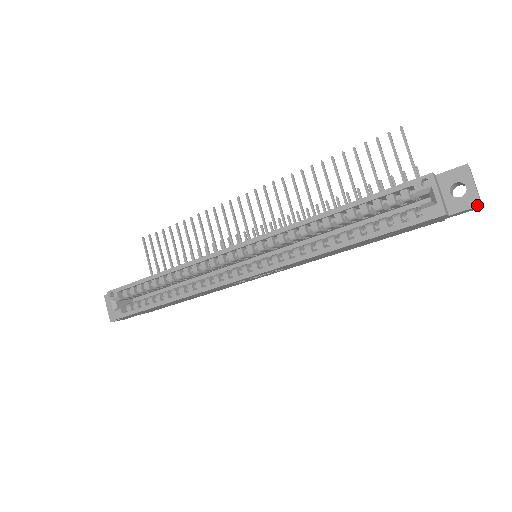
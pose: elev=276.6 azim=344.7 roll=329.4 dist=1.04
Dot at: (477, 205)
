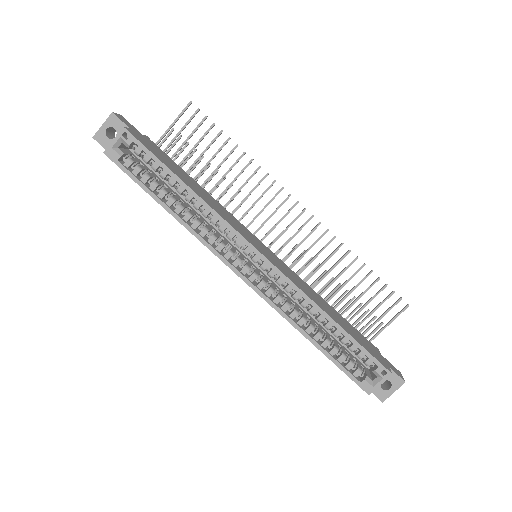
Dot at: (382, 400)
